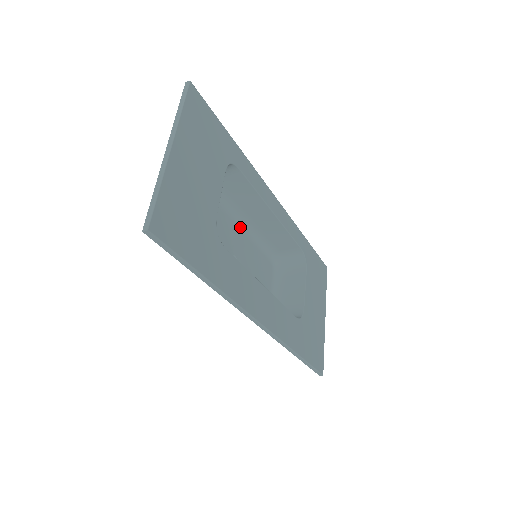
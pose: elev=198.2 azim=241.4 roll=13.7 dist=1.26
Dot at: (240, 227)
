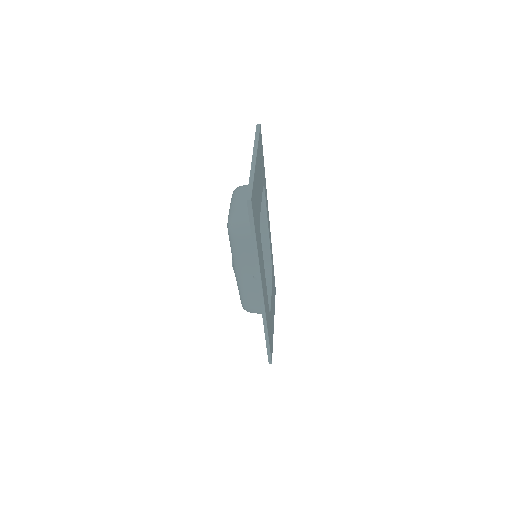
Dot at: occluded
